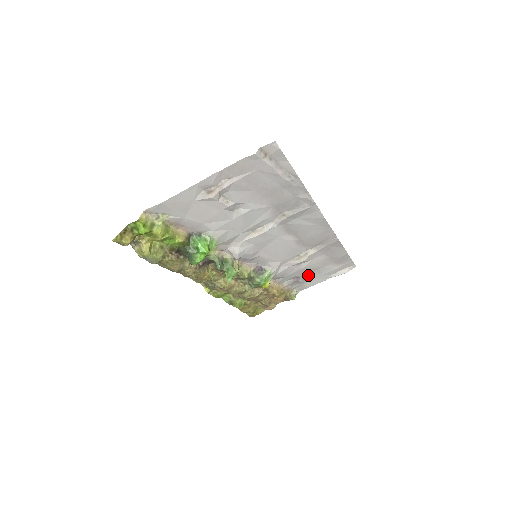
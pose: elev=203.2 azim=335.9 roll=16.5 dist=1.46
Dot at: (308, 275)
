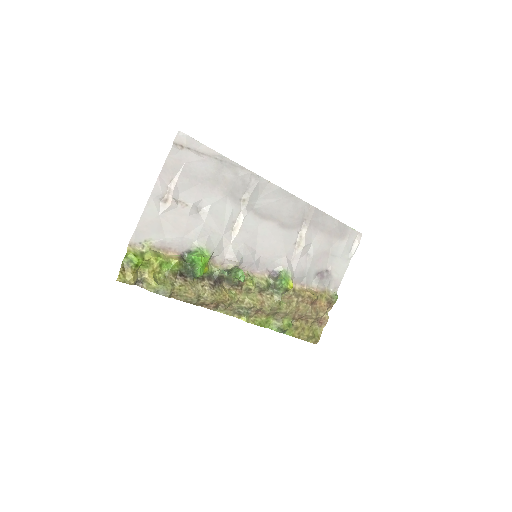
Dot at: (327, 265)
